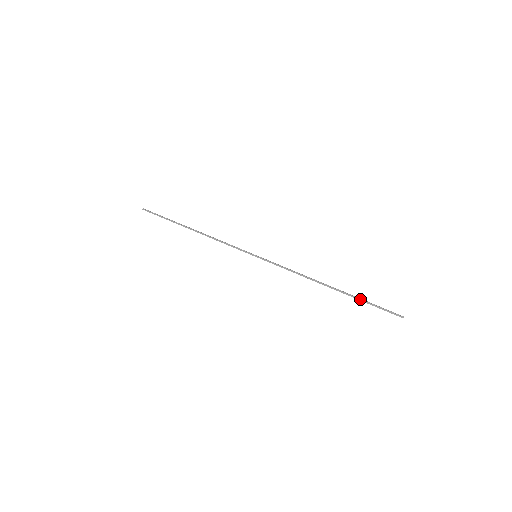
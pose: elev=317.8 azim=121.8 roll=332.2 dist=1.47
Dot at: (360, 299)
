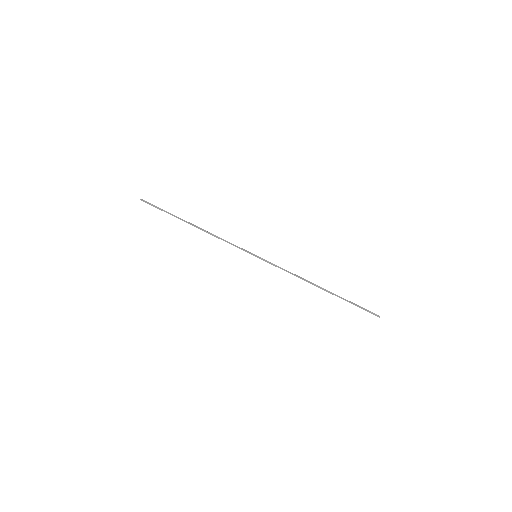
Dot at: (346, 300)
